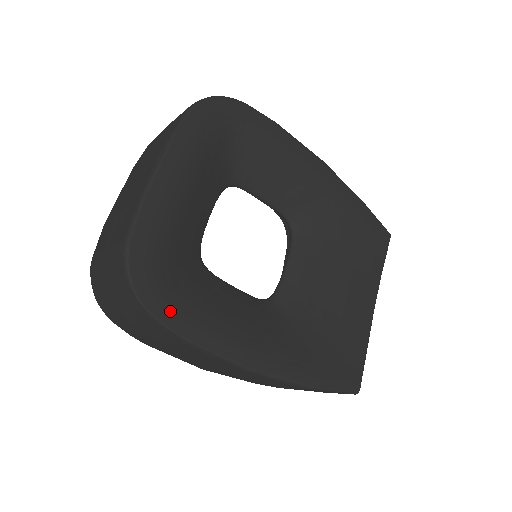
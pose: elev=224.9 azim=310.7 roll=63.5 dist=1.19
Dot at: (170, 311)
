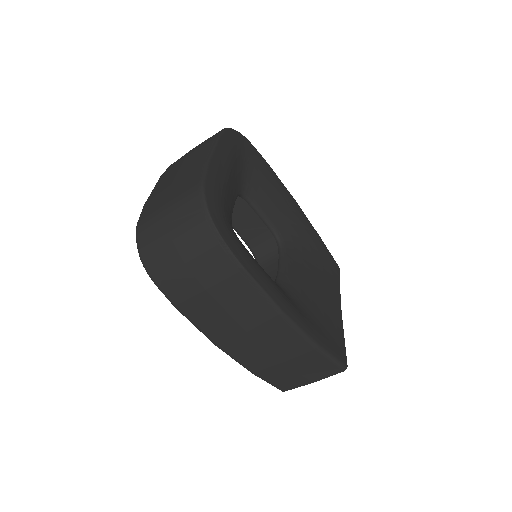
Dot at: (232, 242)
